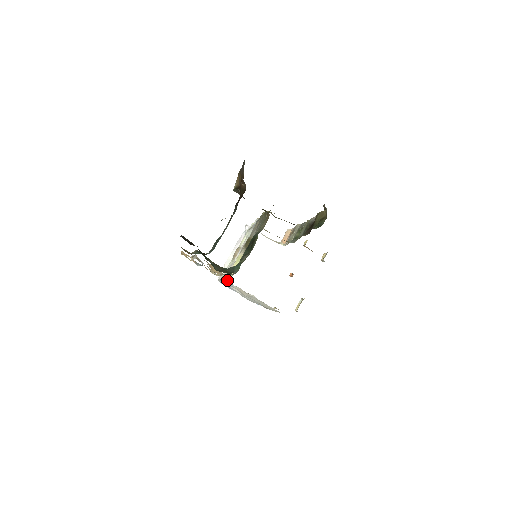
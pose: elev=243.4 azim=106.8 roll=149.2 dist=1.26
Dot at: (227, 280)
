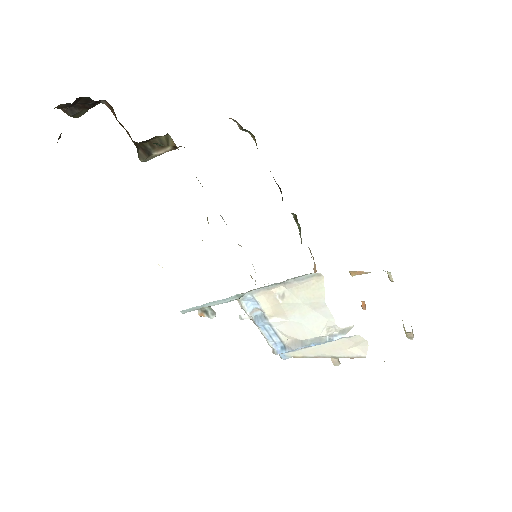
Dot at: (247, 302)
